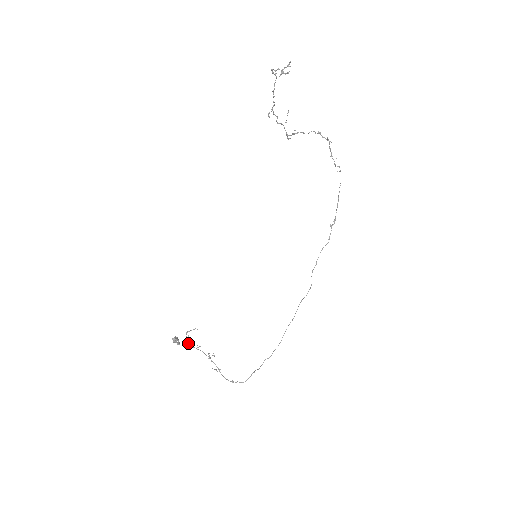
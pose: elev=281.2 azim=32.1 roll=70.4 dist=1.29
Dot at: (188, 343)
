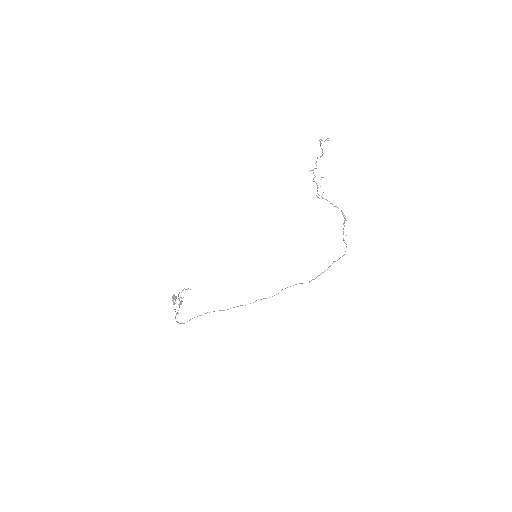
Dot at: occluded
